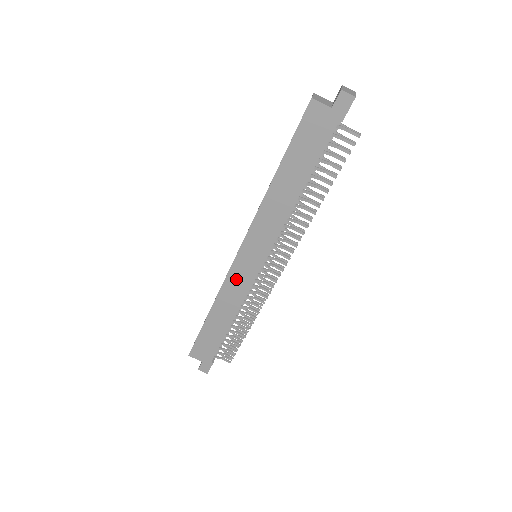
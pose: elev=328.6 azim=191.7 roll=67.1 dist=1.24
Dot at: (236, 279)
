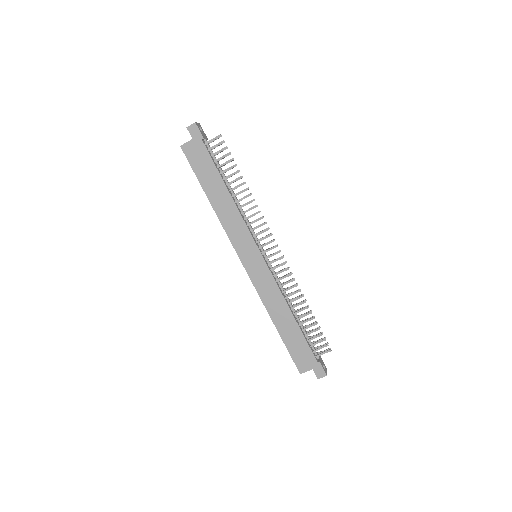
Dot at: (260, 281)
